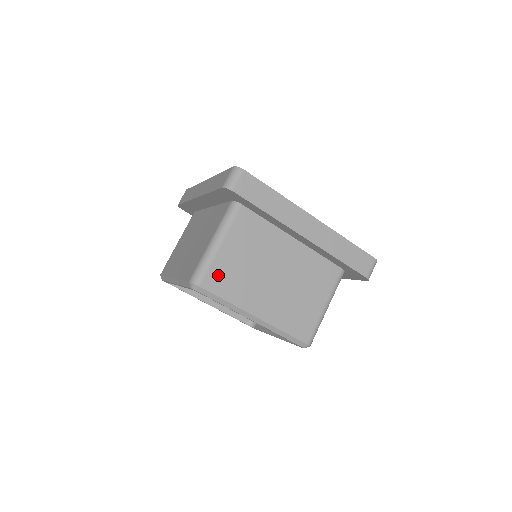
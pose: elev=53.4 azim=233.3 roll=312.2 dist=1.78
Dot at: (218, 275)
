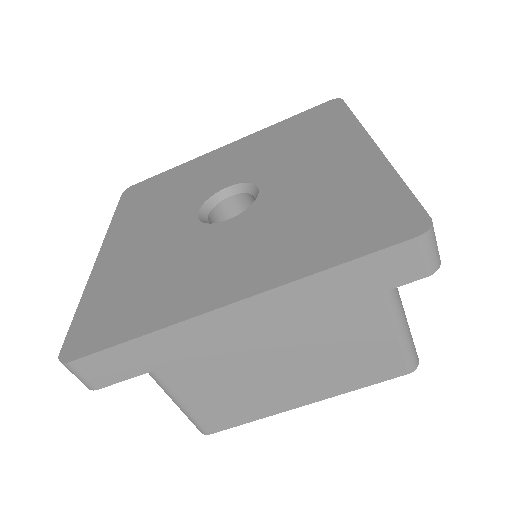
Dot at: (213, 415)
